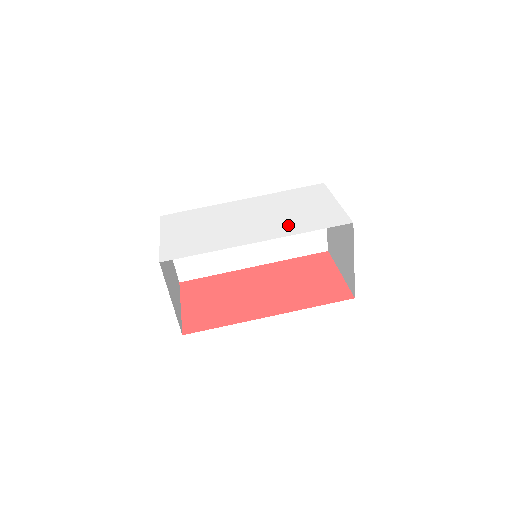
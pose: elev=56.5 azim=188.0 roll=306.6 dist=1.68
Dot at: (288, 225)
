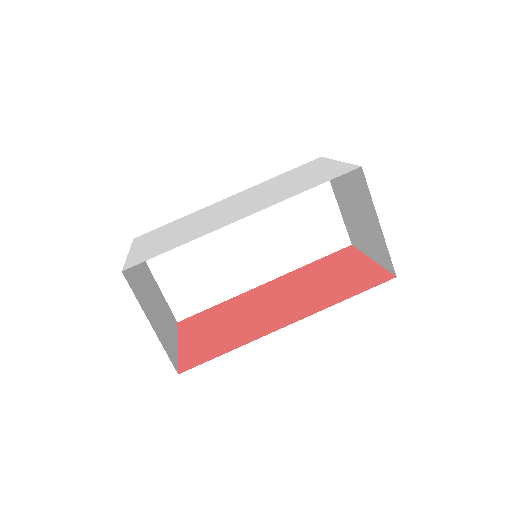
Dot at: (280, 195)
